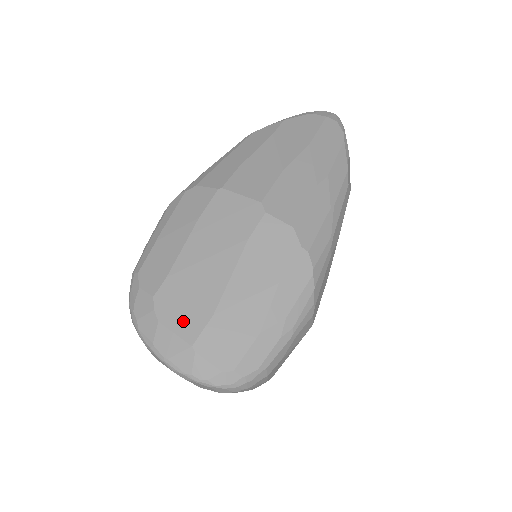
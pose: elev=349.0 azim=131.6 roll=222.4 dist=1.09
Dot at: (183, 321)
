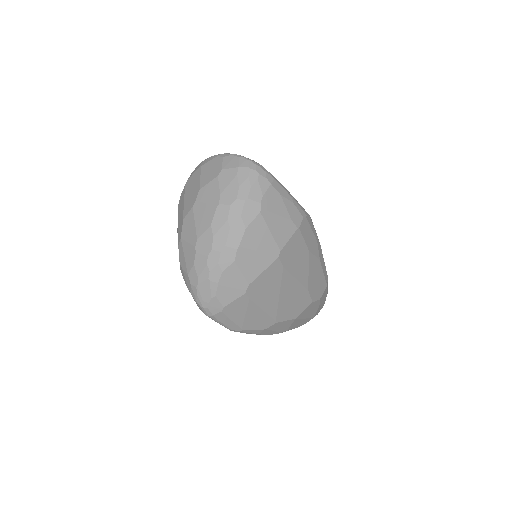
Dot at: occluded
